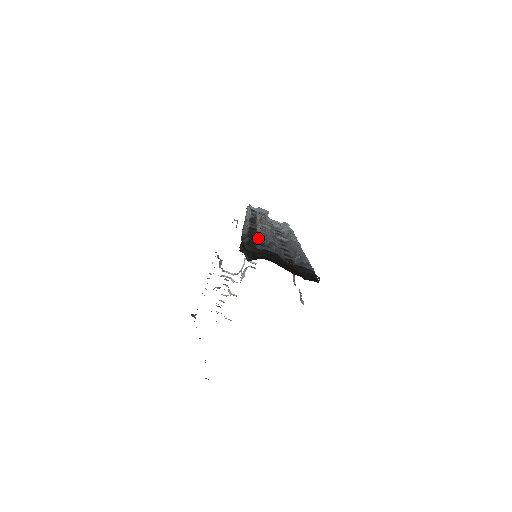
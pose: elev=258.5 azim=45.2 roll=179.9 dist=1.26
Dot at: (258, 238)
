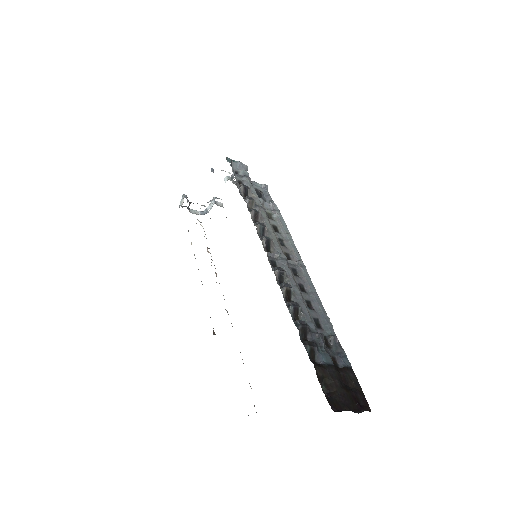
Dot at: (308, 329)
